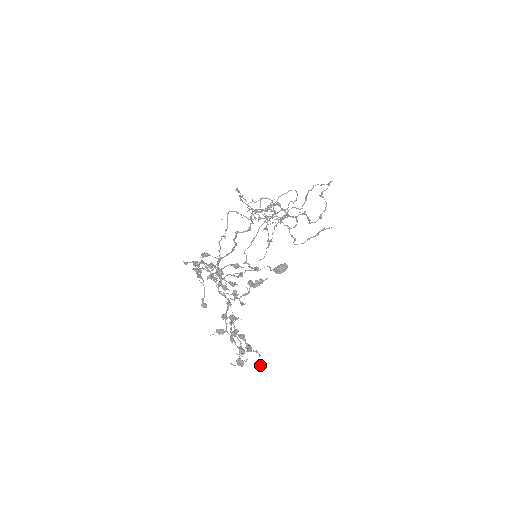
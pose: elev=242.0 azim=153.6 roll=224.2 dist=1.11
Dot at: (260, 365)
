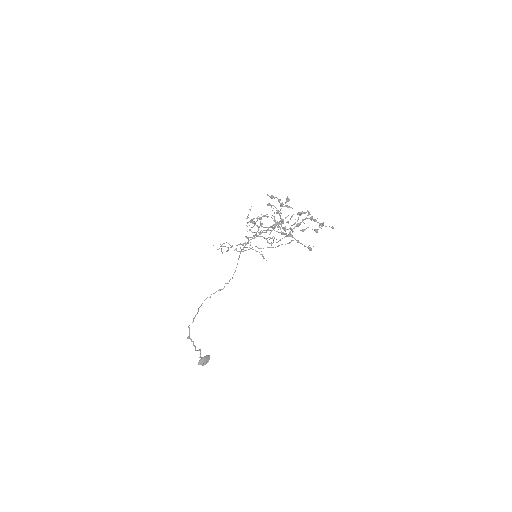
Dot at: occluded
